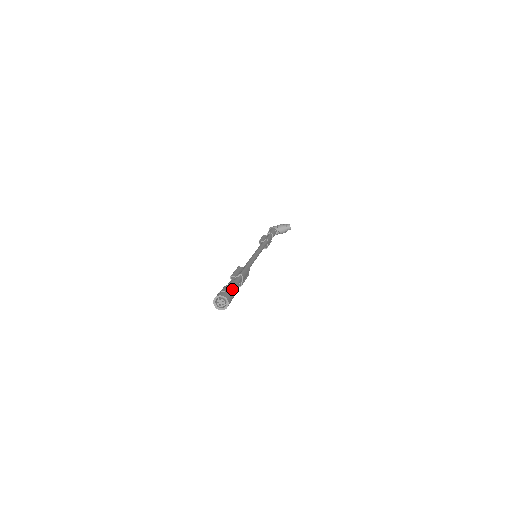
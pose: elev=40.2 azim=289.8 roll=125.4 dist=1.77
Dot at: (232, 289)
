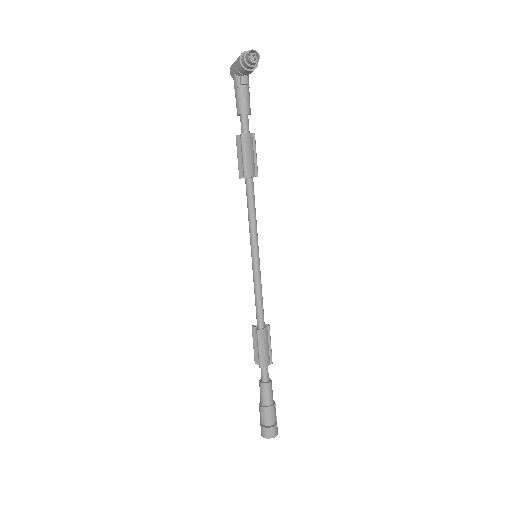
Dot at: (266, 413)
